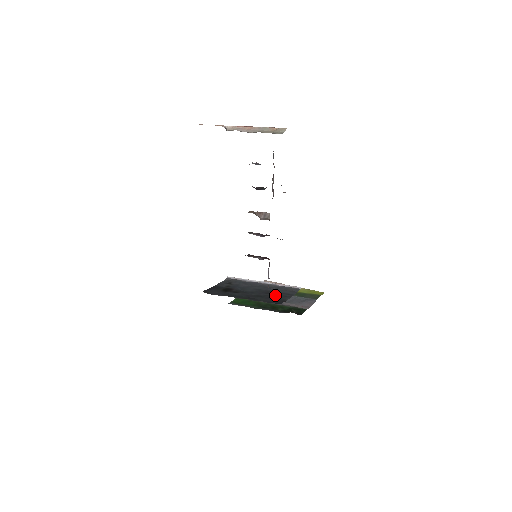
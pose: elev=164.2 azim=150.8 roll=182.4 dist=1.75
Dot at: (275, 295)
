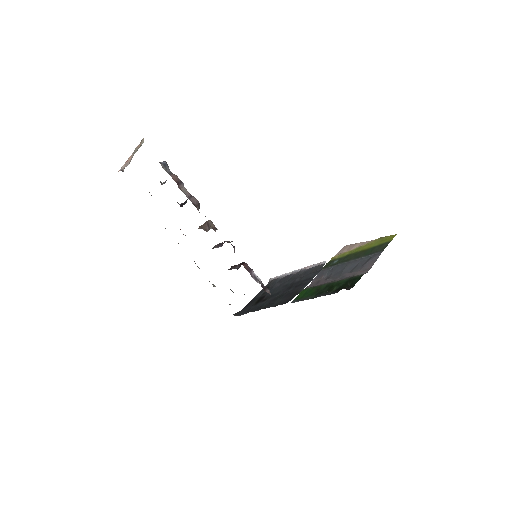
Dot at: (295, 287)
